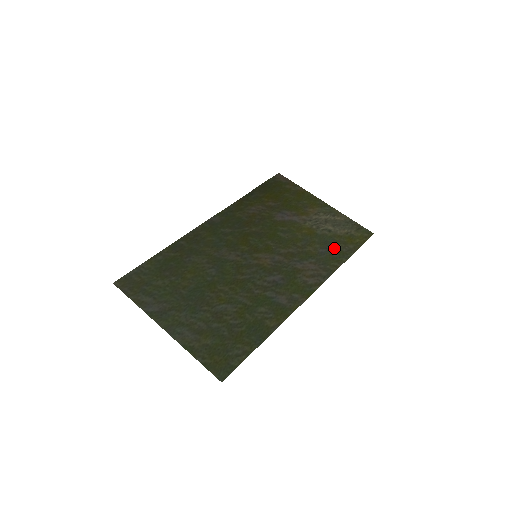
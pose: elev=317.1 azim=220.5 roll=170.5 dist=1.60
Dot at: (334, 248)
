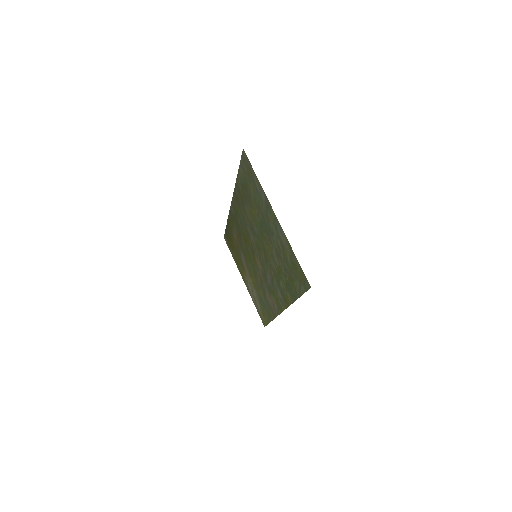
Dot at: (265, 307)
